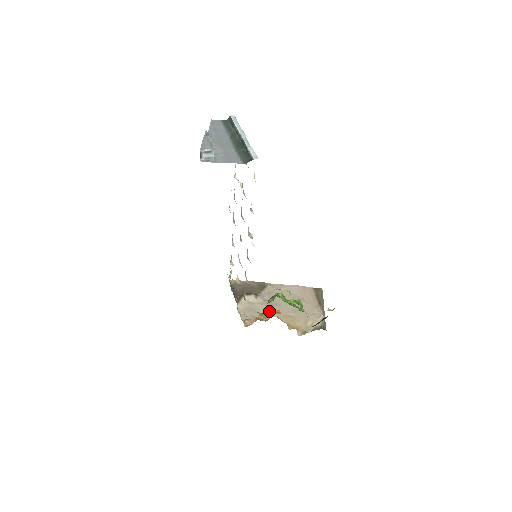
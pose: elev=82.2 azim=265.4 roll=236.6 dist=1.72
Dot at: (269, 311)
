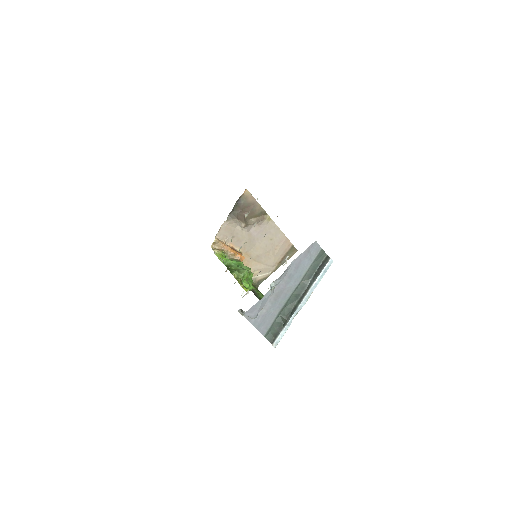
Dot at: (242, 243)
